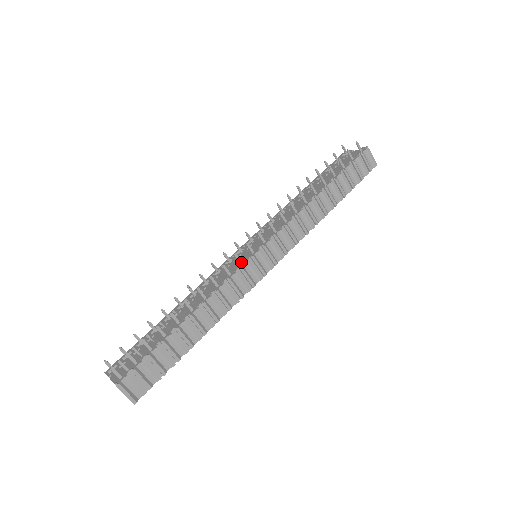
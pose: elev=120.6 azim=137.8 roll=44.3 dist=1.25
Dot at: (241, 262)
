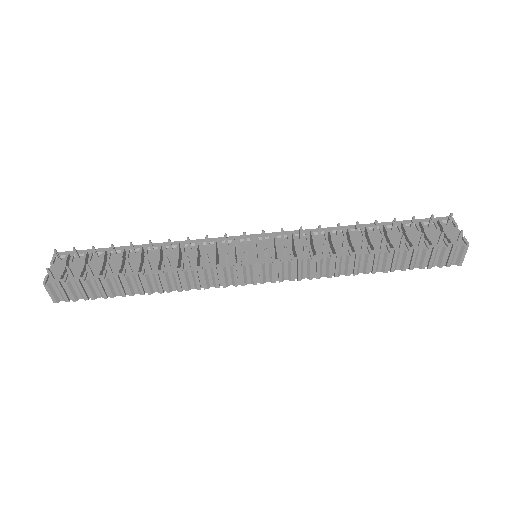
Dot at: (228, 262)
